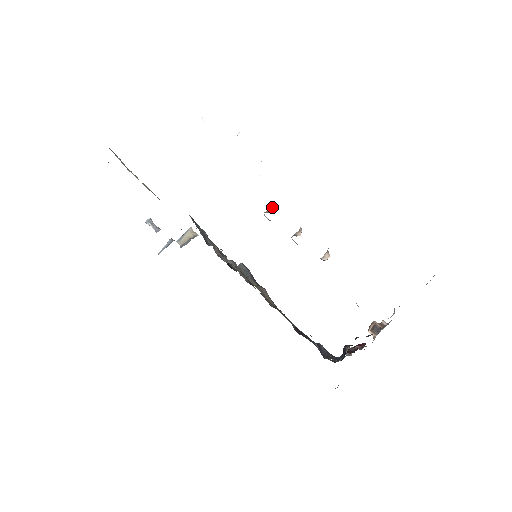
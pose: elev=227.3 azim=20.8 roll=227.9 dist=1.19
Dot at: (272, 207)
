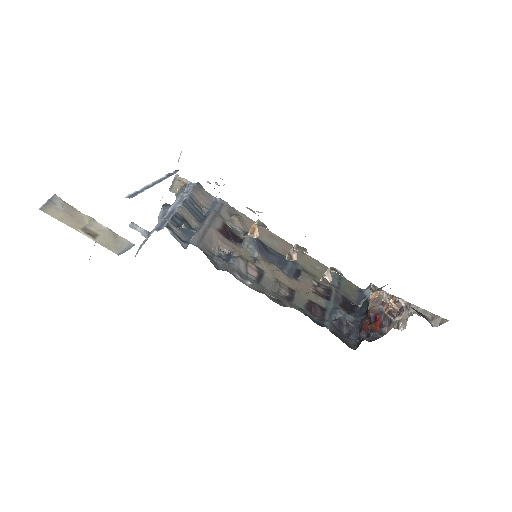
Dot at: (256, 227)
